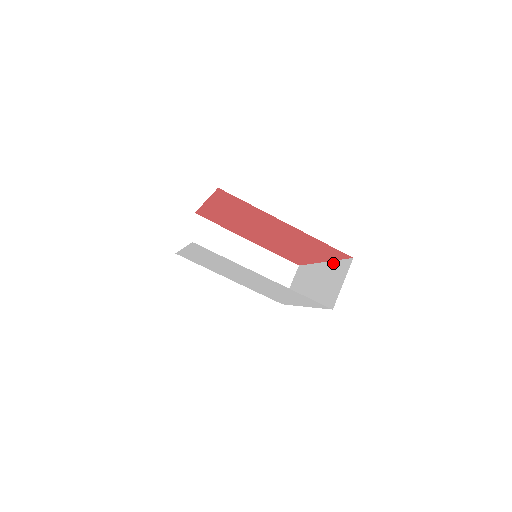
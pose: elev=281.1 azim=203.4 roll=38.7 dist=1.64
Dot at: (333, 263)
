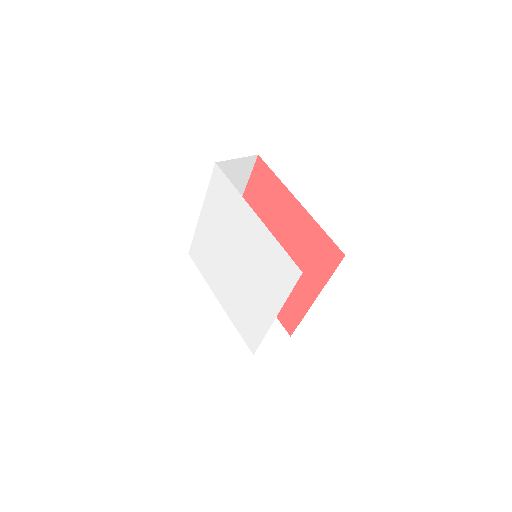
Dot at: (325, 283)
